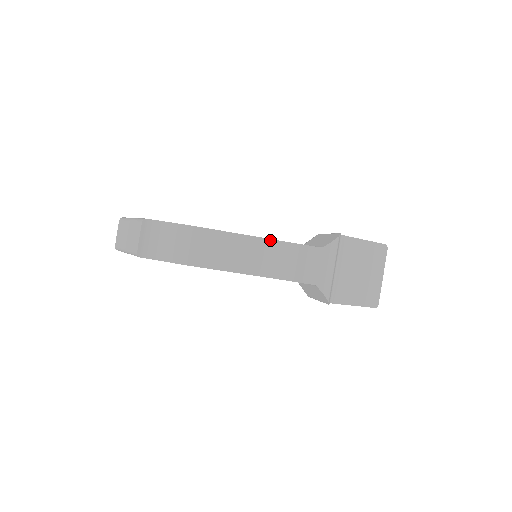
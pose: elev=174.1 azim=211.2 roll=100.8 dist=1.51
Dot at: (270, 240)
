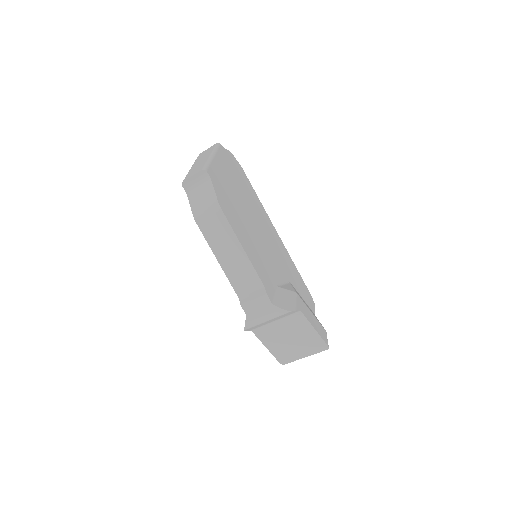
Dot at: (251, 264)
